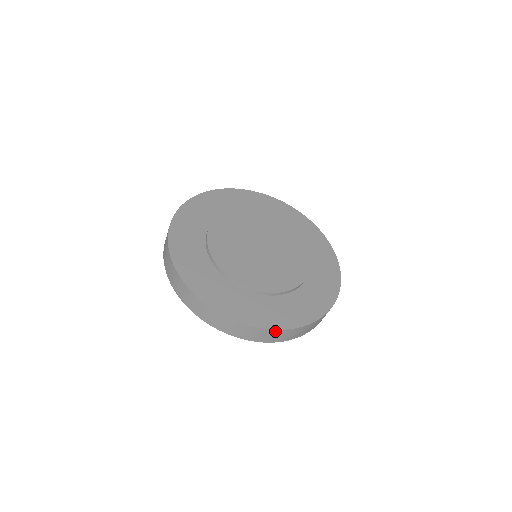
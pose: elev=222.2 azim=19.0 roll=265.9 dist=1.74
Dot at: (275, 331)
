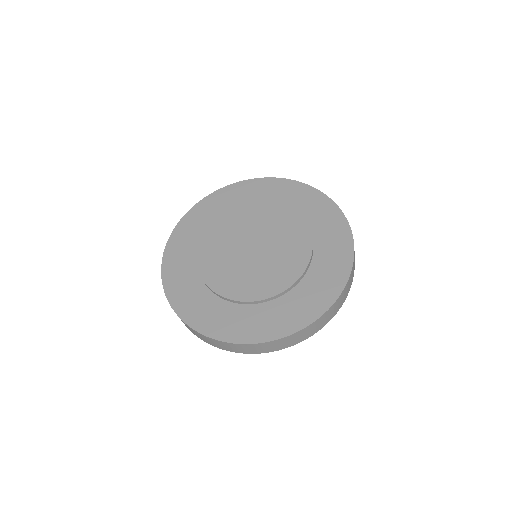
Dot at: (327, 312)
